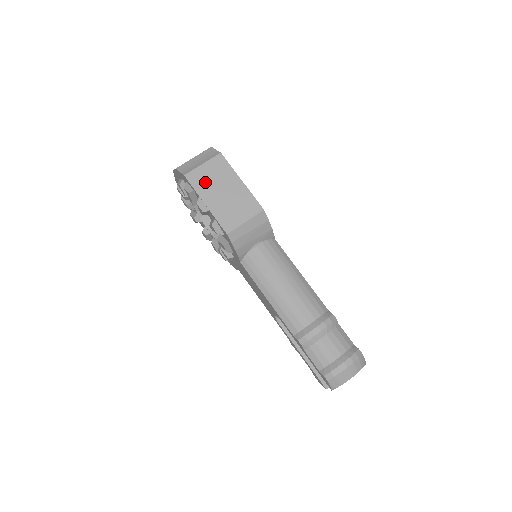
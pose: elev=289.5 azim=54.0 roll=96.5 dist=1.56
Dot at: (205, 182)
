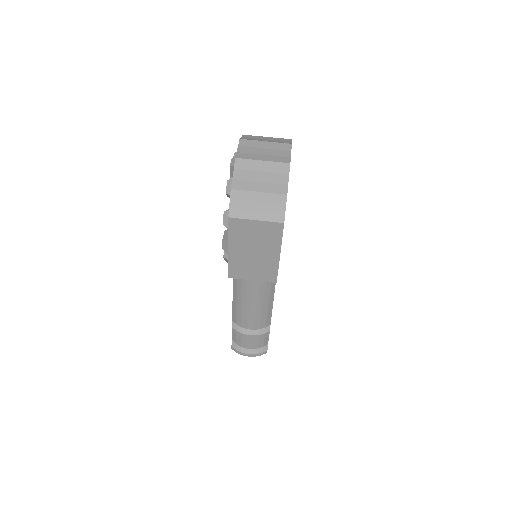
Dot at: (244, 235)
